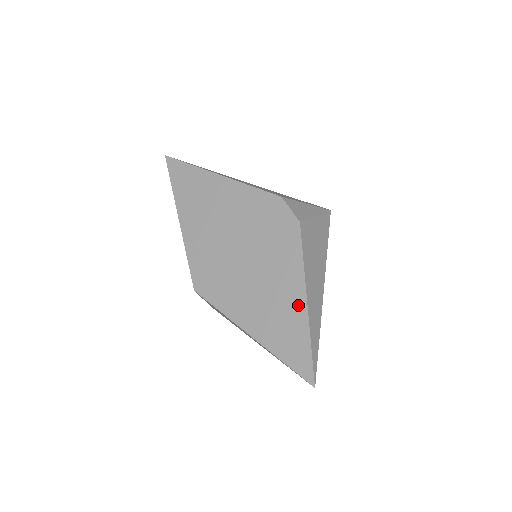
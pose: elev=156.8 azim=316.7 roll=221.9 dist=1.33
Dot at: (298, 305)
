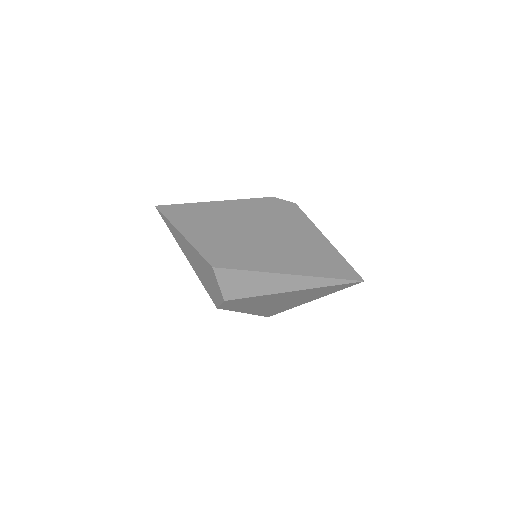
Dot at: (319, 242)
